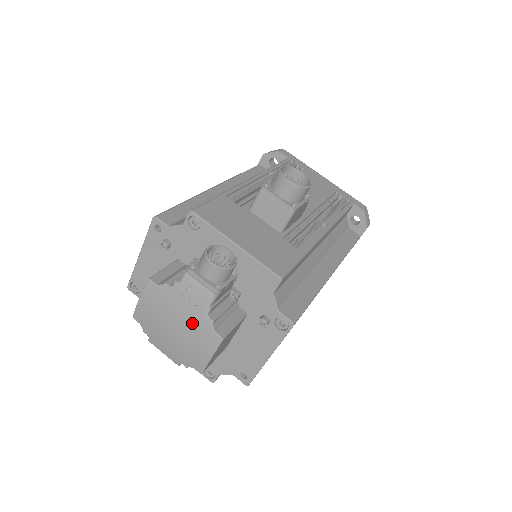
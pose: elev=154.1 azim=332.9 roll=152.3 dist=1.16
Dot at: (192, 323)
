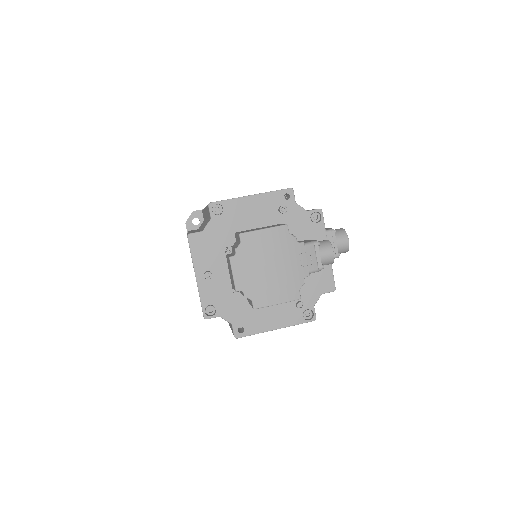
Dot at: (290, 274)
